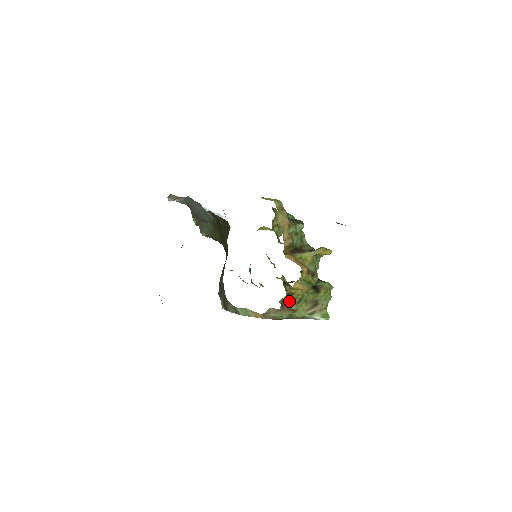
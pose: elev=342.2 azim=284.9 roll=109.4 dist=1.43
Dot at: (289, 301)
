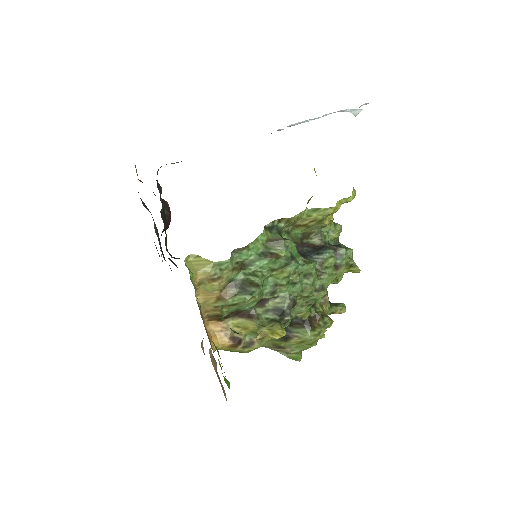
Dot at: occluded
